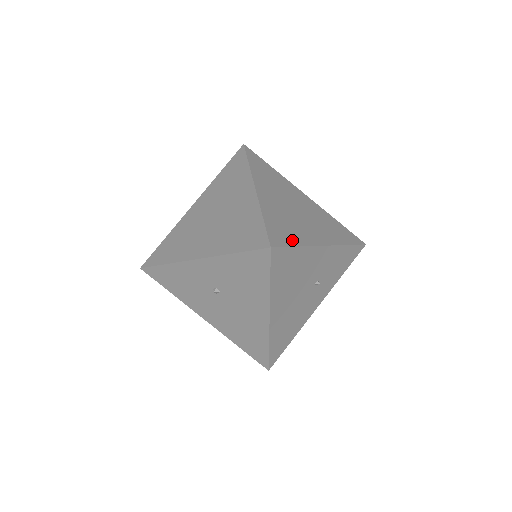
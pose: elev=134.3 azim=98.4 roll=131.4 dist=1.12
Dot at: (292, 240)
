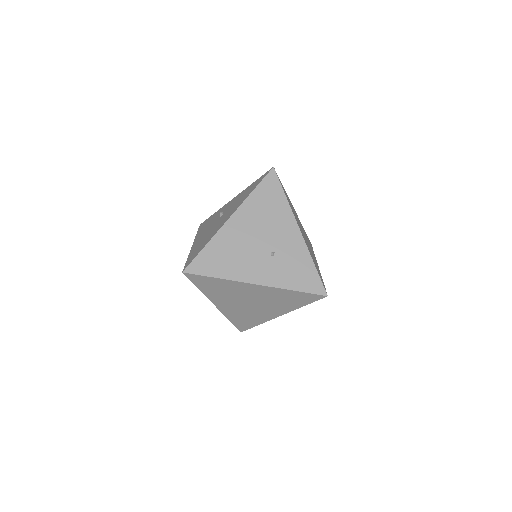
Dot at: occluded
